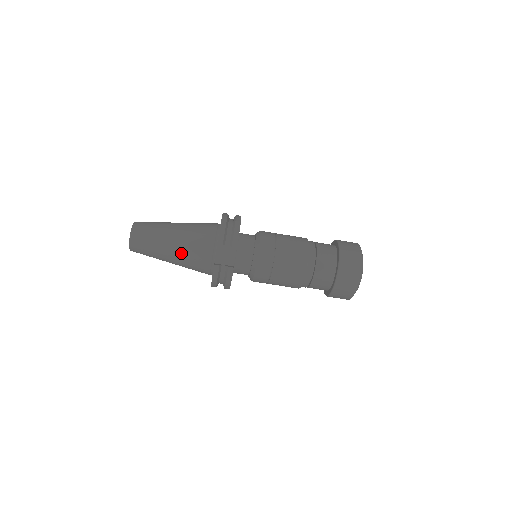
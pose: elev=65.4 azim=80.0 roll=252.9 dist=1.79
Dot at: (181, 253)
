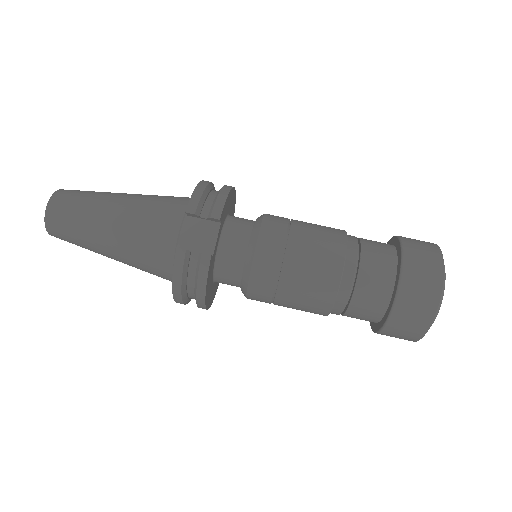
Dot at: (126, 233)
